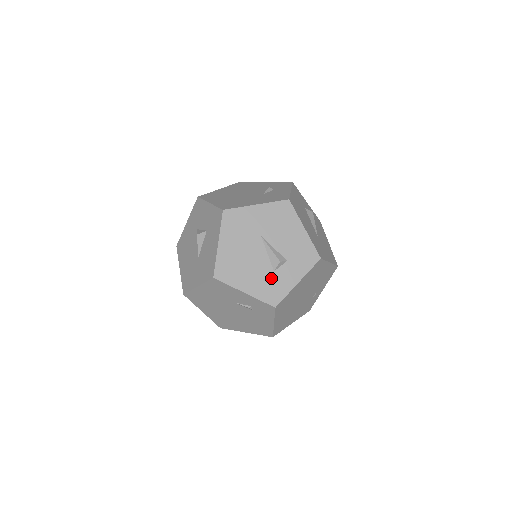
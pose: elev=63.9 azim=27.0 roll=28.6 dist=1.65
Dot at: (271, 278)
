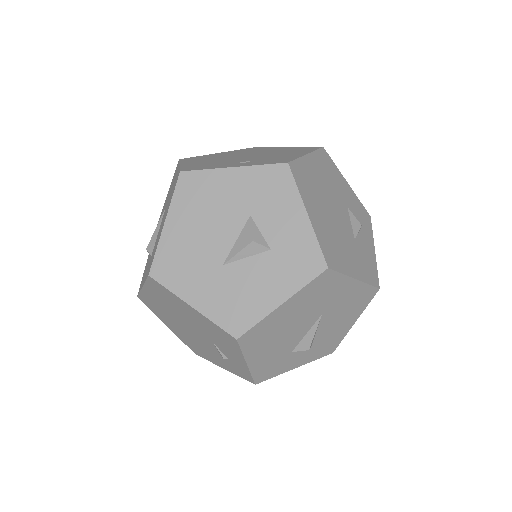
Dot at: (283, 357)
